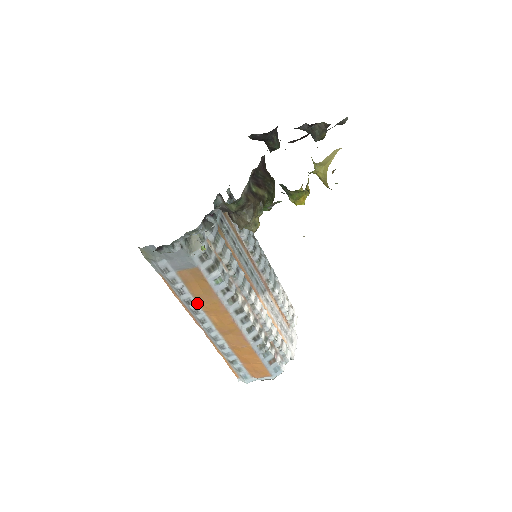
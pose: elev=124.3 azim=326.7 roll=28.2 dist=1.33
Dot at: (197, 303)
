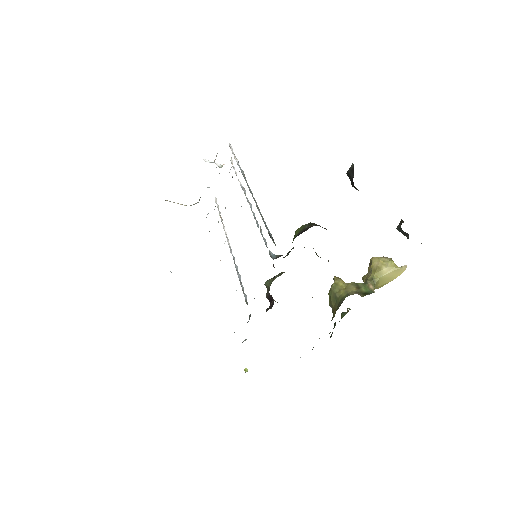
Dot at: occluded
